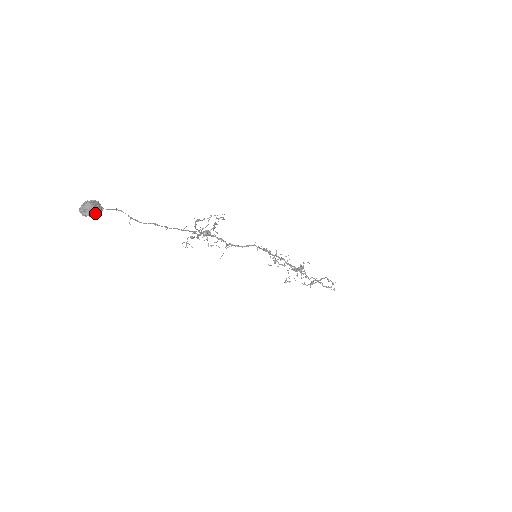
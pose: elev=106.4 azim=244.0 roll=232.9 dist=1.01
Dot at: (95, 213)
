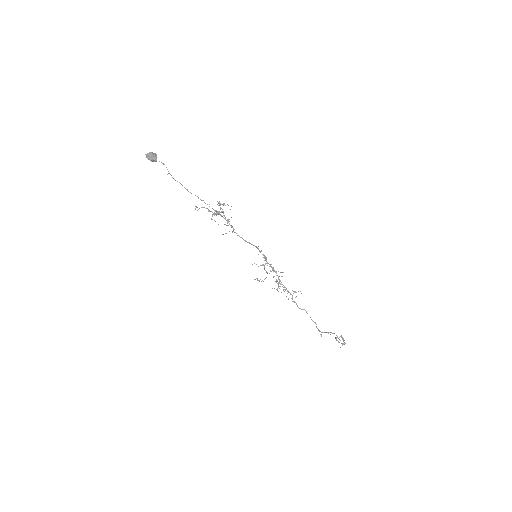
Dot at: (150, 159)
